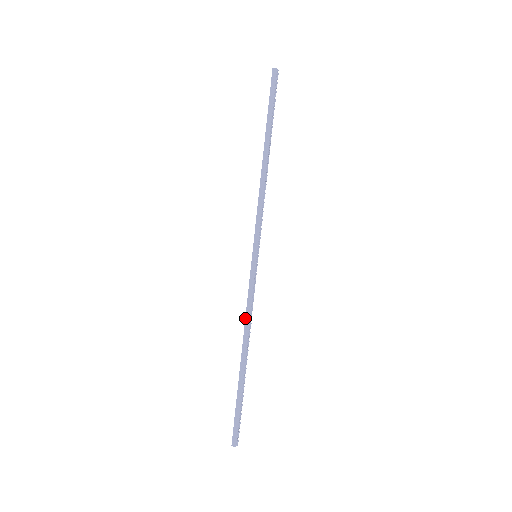
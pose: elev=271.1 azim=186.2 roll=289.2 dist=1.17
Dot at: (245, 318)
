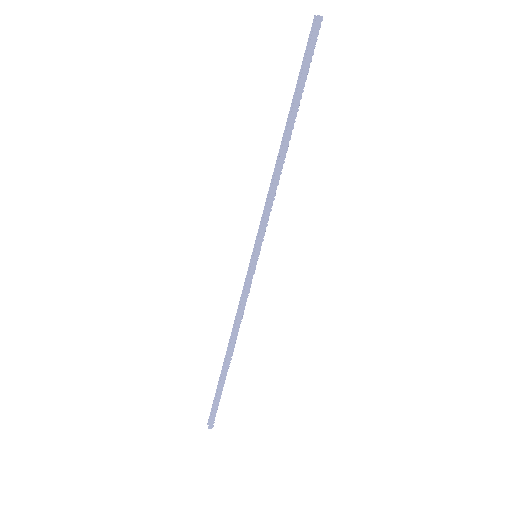
Dot at: (236, 320)
